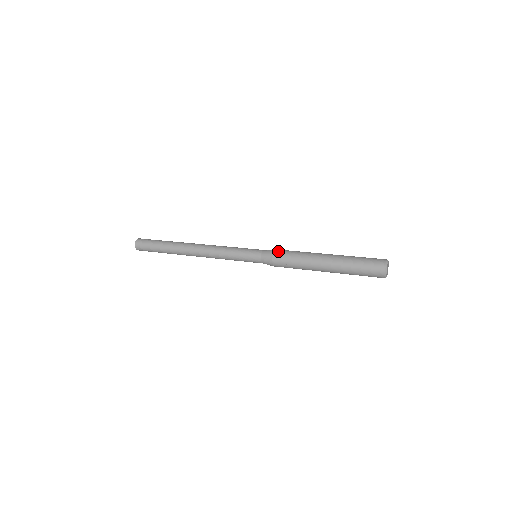
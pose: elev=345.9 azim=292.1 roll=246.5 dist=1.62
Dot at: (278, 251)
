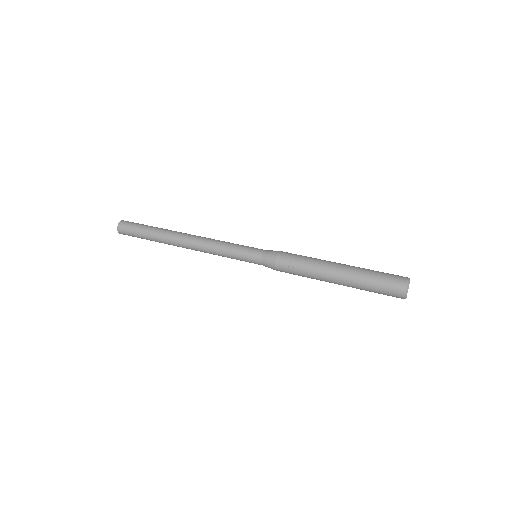
Dot at: (283, 253)
